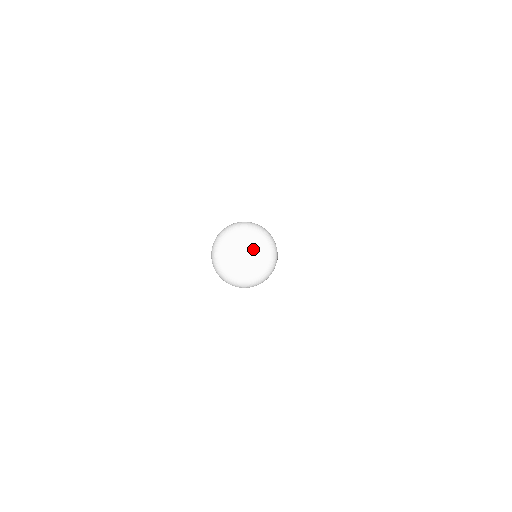
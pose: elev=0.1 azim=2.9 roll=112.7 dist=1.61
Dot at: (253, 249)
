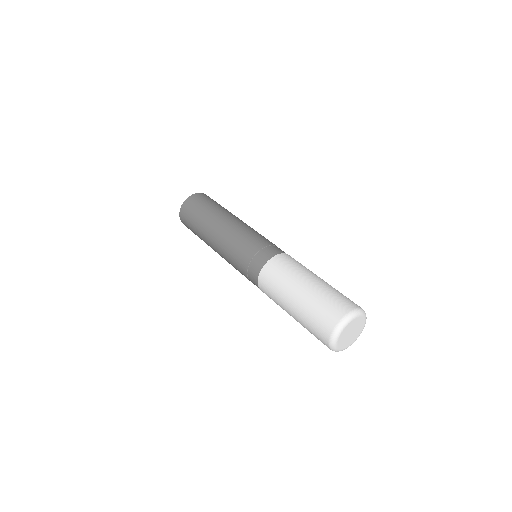
Dot at: (355, 326)
